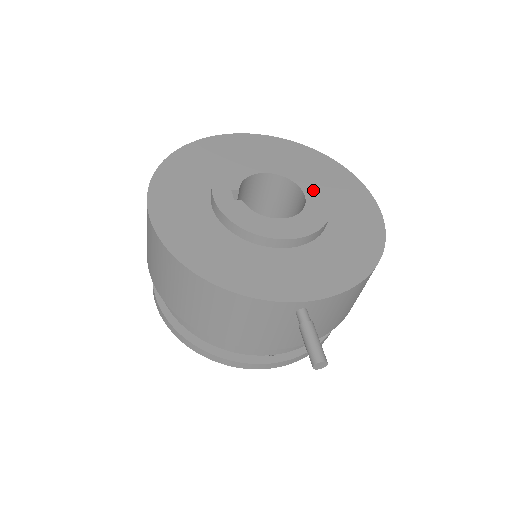
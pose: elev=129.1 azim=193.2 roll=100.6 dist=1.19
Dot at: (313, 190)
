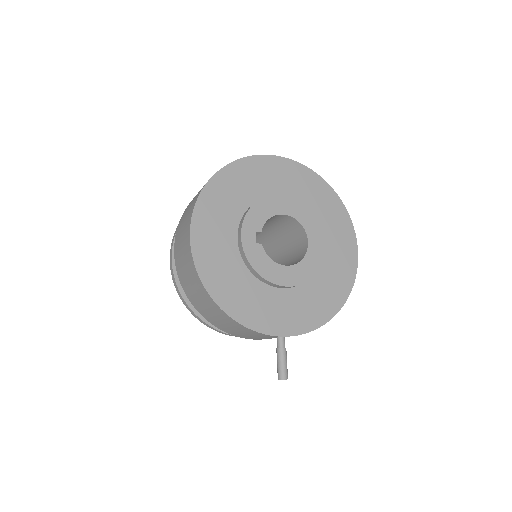
Dot at: (315, 238)
